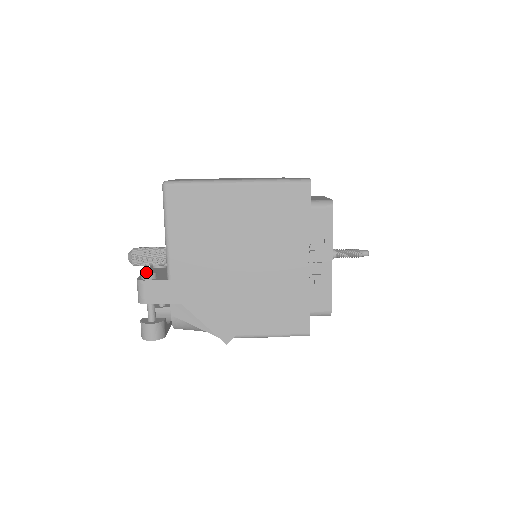
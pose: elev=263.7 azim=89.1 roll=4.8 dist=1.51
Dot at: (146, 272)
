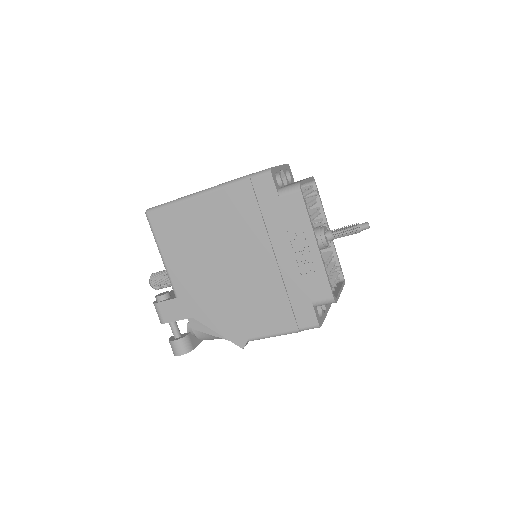
Dot at: (159, 294)
